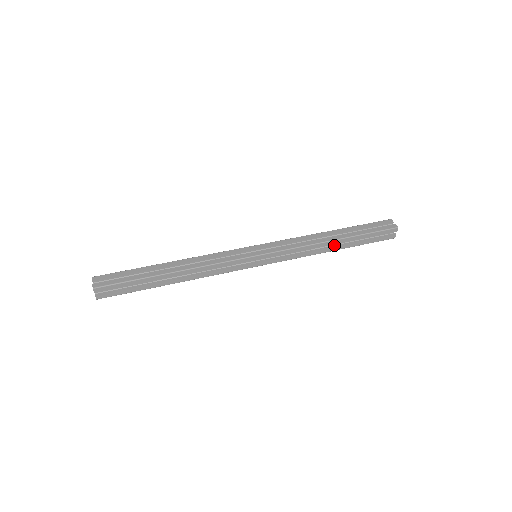
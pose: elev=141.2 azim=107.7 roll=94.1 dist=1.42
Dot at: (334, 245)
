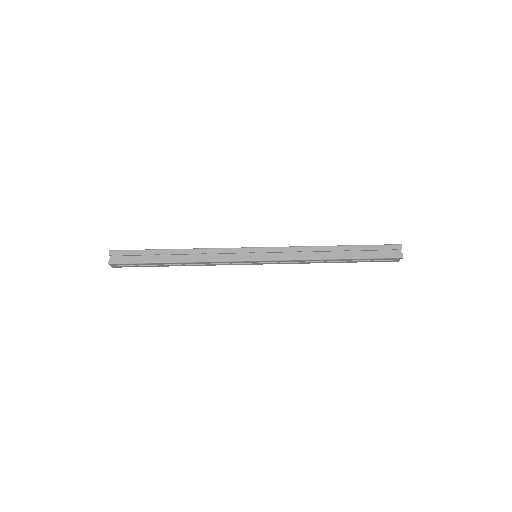
Dot at: (333, 260)
